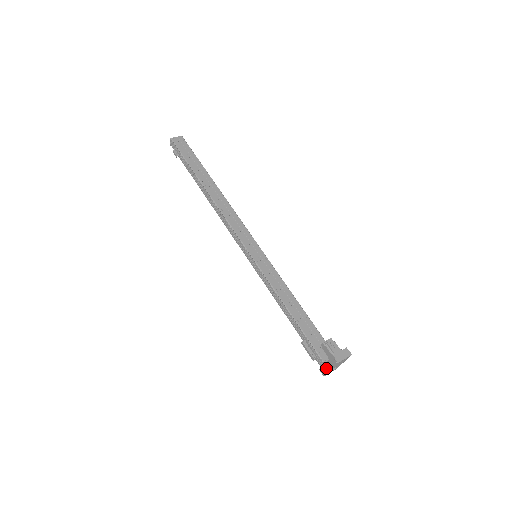
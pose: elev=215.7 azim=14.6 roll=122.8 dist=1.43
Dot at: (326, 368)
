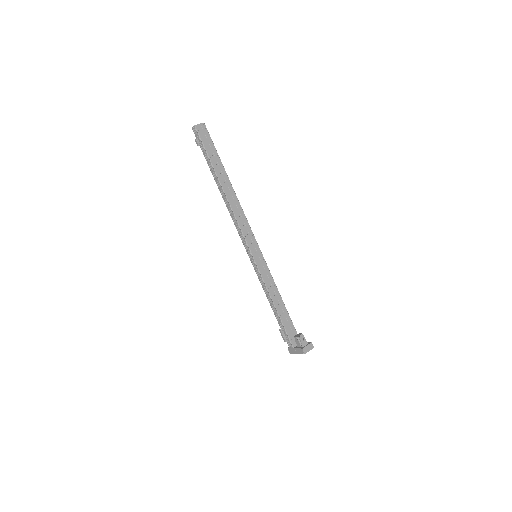
Dot at: (294, 351)
